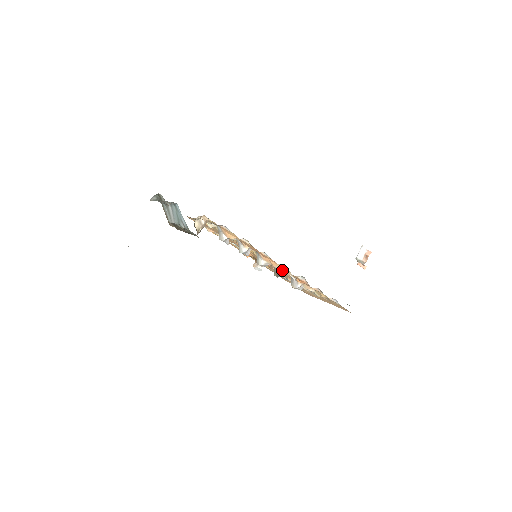
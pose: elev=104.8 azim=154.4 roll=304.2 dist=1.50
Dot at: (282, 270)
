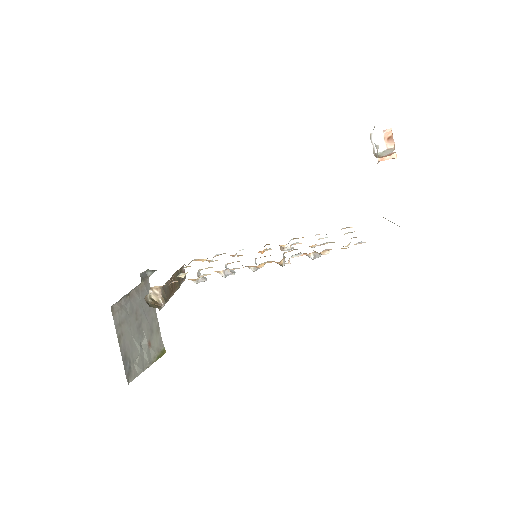
Dot at: occluded
